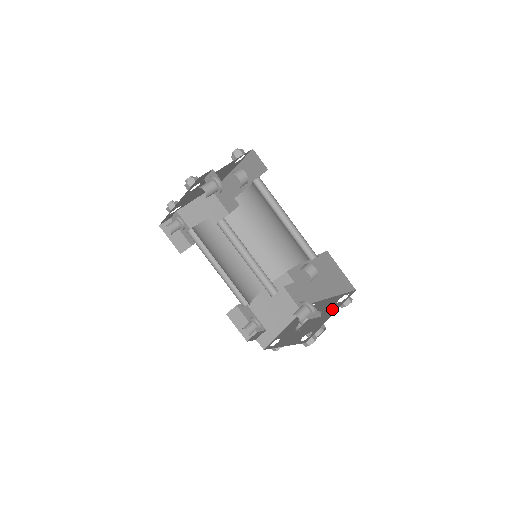
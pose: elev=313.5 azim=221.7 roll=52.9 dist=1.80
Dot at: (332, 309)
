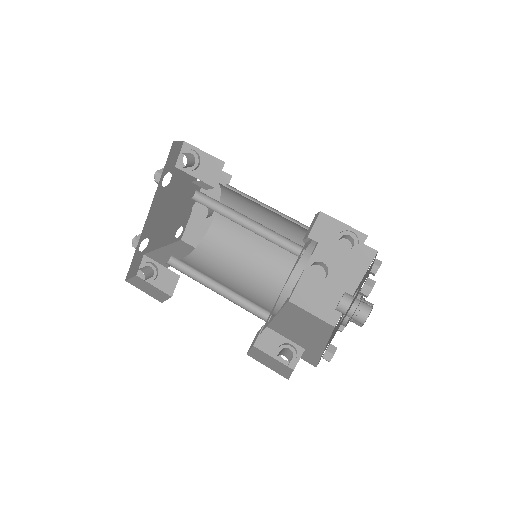
Dot at: (368, 270)
